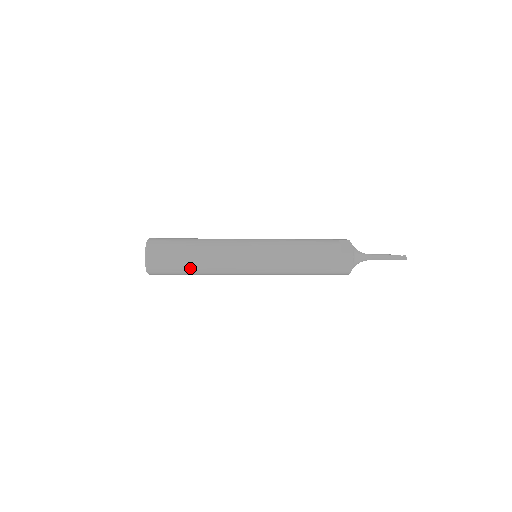
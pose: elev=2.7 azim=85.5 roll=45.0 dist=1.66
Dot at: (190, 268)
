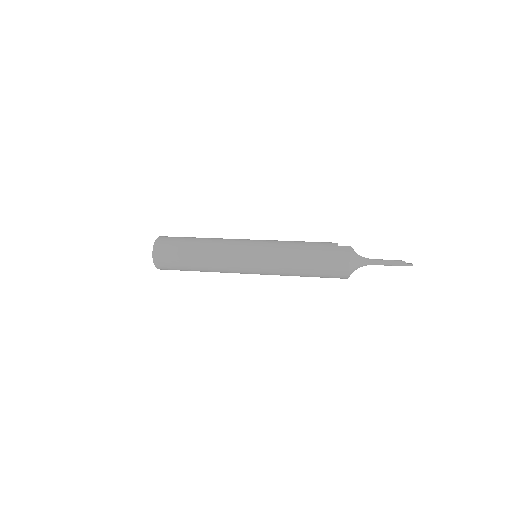
Dot at: (191, 254)
